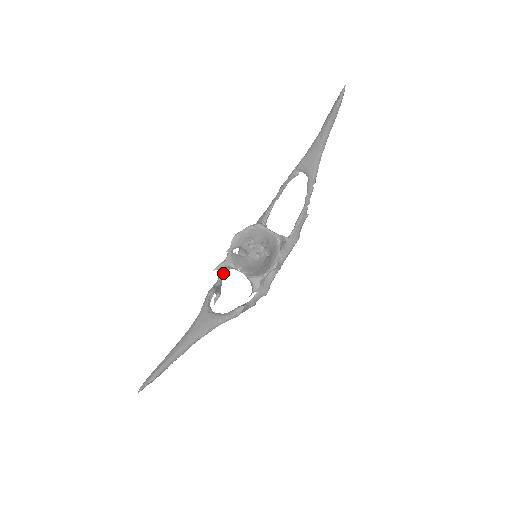
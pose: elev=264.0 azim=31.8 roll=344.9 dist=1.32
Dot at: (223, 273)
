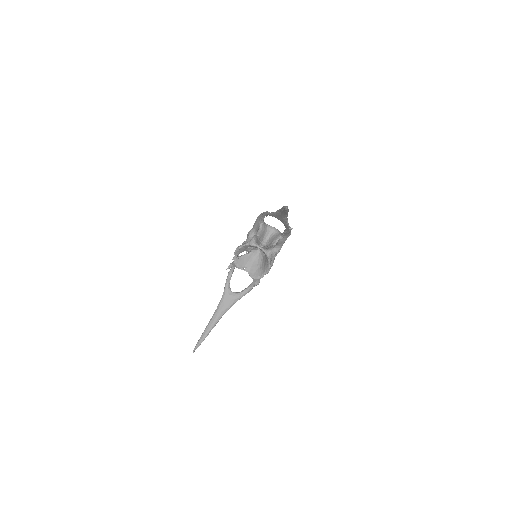
Dot at: occluded
